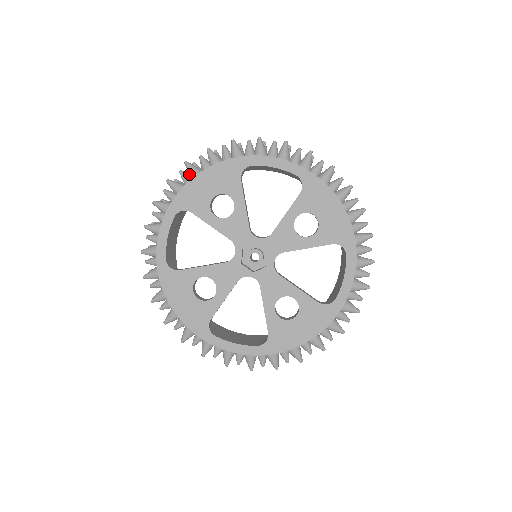
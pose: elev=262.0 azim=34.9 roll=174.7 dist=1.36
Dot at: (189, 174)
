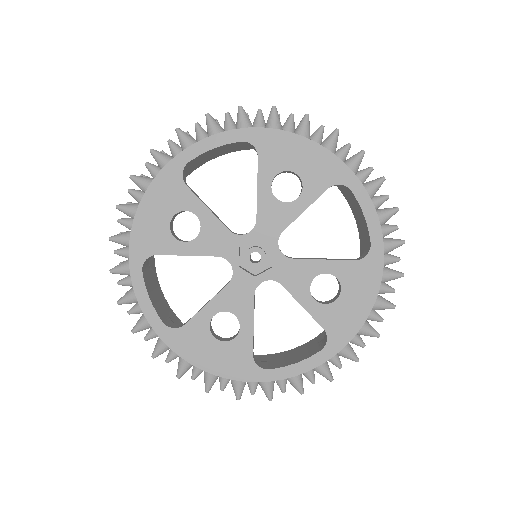
Dot at: (297, 127)
